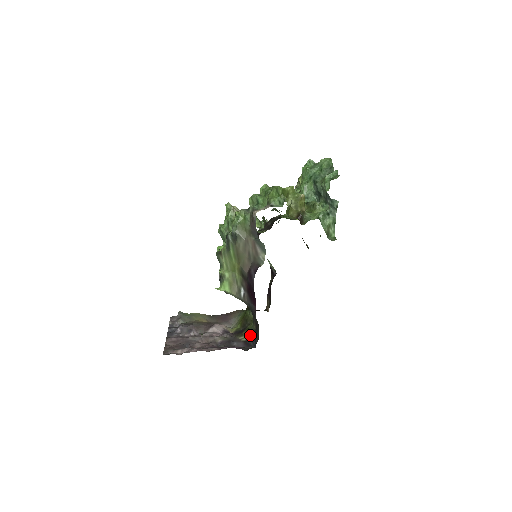
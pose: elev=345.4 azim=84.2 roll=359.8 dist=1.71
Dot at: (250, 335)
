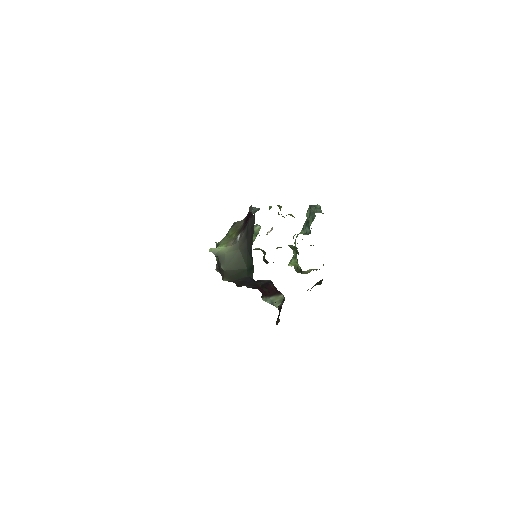
Dot at: occluded
